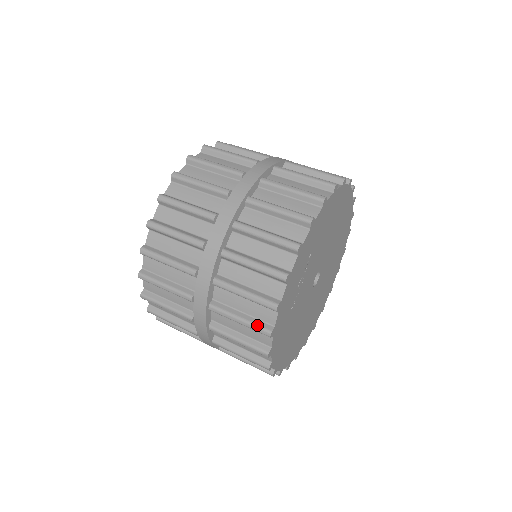
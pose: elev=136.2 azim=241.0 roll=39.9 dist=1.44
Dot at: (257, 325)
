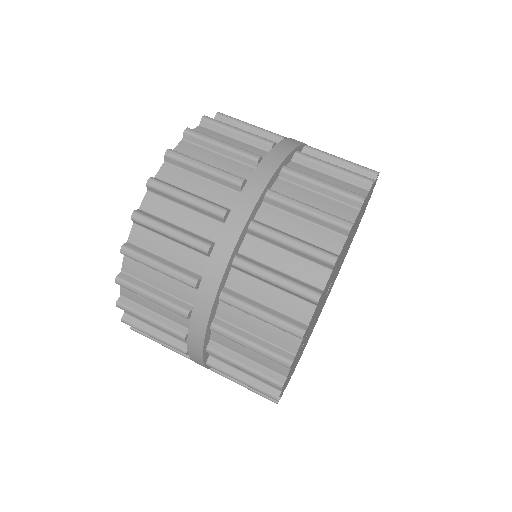
Dot at: (262, 395)
